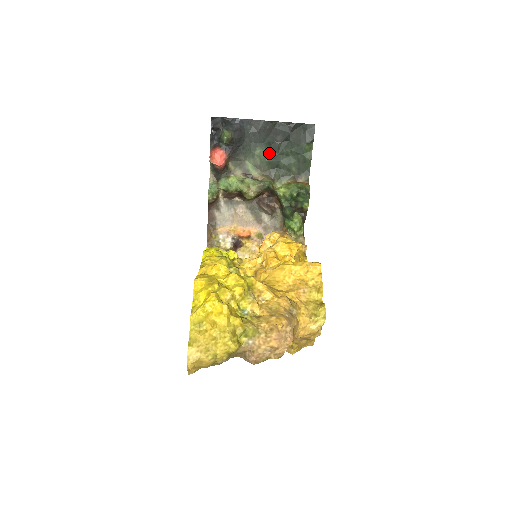
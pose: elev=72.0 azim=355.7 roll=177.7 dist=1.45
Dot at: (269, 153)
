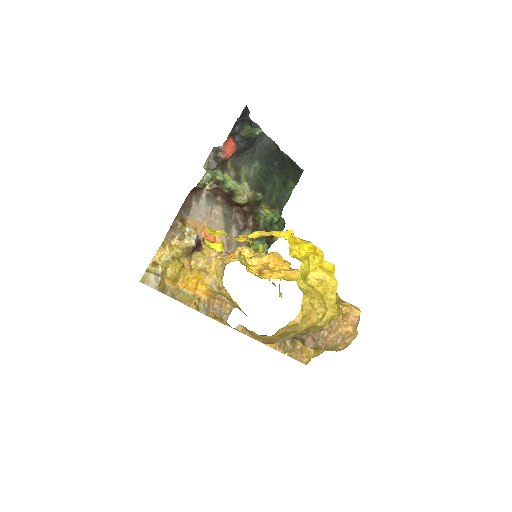
Dot at: (263, 172)
